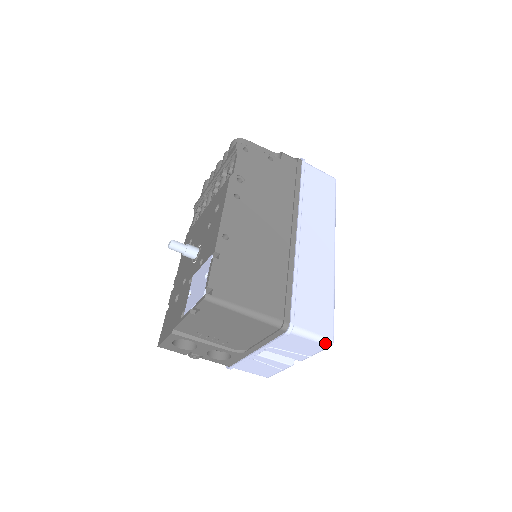
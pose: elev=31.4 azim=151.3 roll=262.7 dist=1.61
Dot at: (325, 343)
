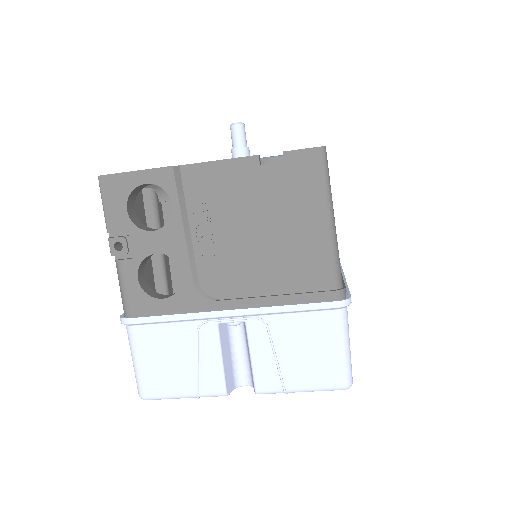
Dot at: (347, 374)
